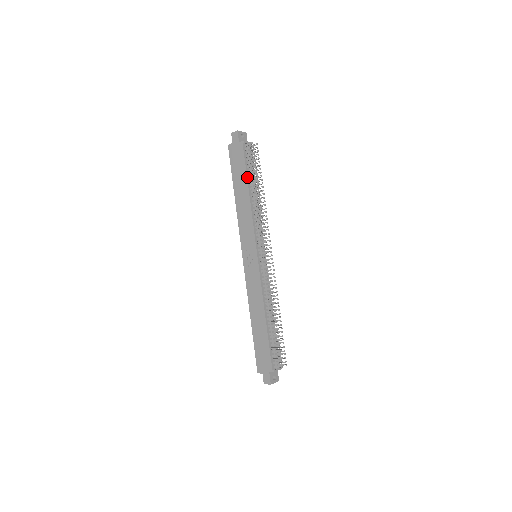
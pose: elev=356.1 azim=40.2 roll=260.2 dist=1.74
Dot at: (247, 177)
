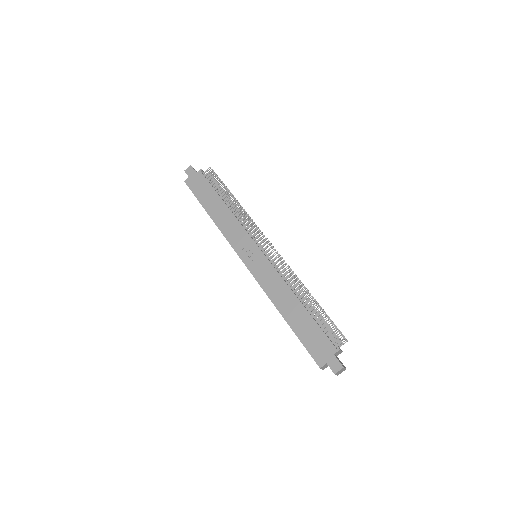
Dot at: (217, 193)
